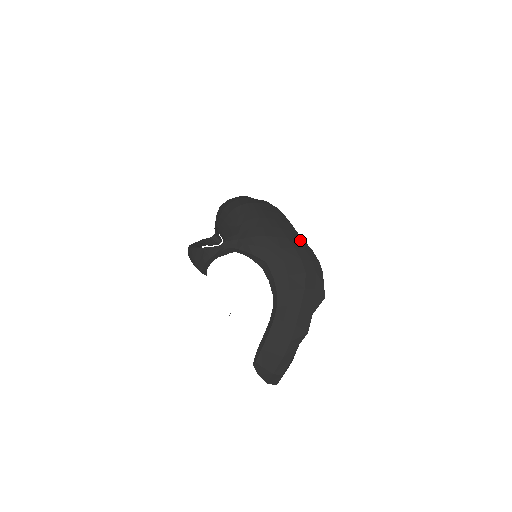
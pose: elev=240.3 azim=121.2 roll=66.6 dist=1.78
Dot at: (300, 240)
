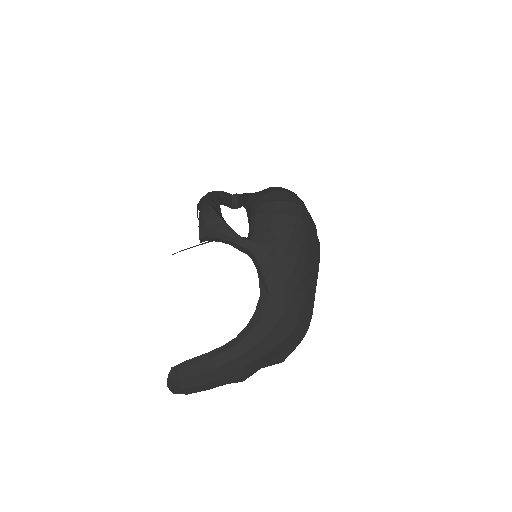
Dot at: (312, 298)
